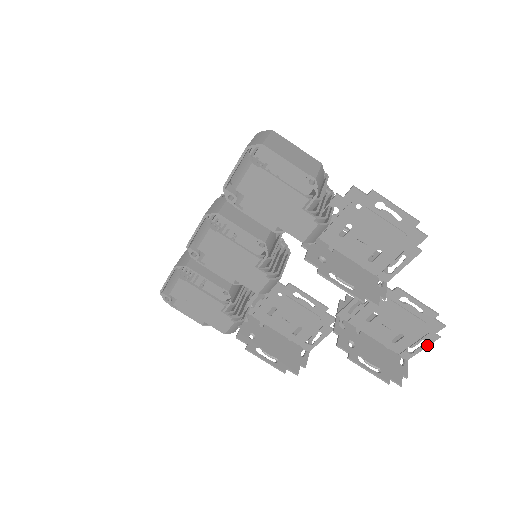
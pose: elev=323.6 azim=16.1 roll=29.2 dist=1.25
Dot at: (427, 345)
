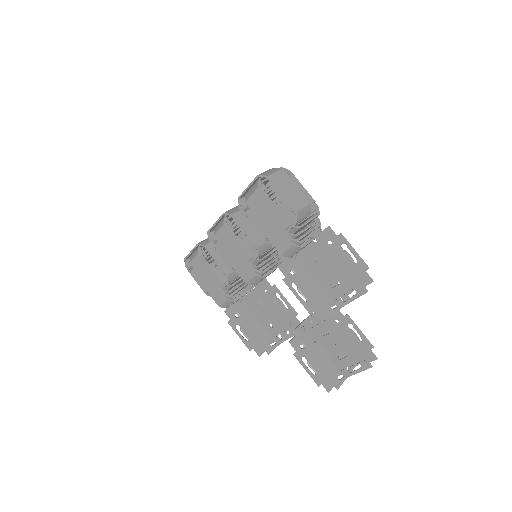
Dot at: (362, 370)
